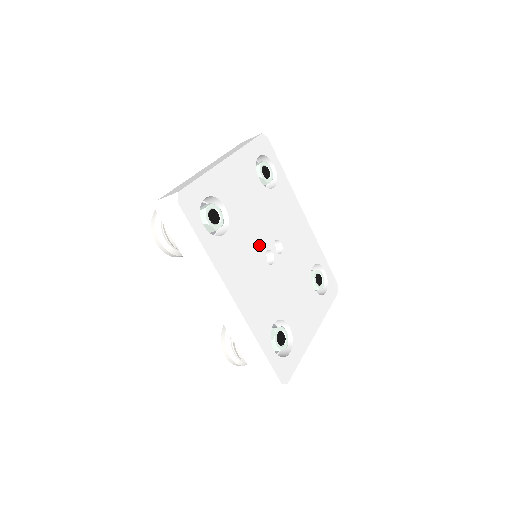
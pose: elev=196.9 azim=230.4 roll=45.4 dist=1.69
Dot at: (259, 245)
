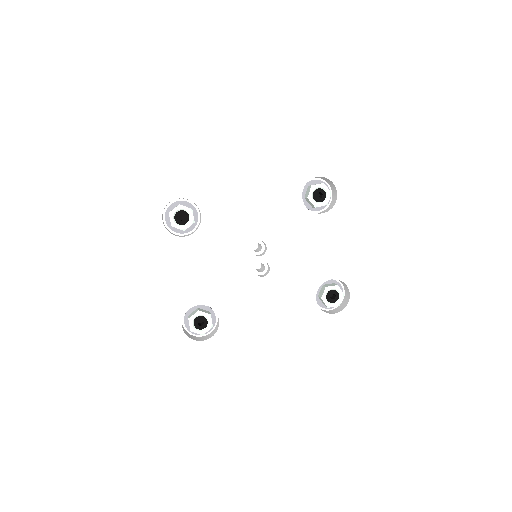
Dot at: (246, 278)
